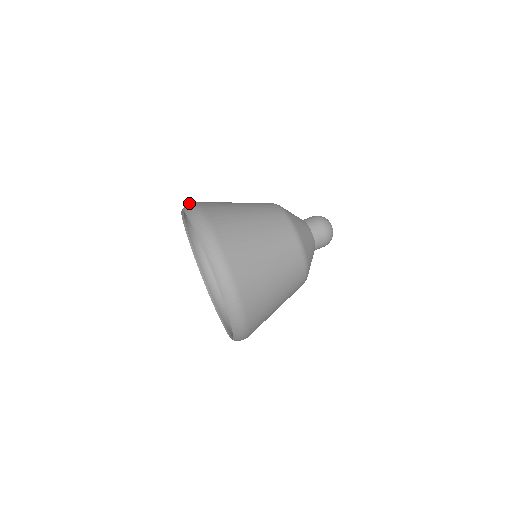
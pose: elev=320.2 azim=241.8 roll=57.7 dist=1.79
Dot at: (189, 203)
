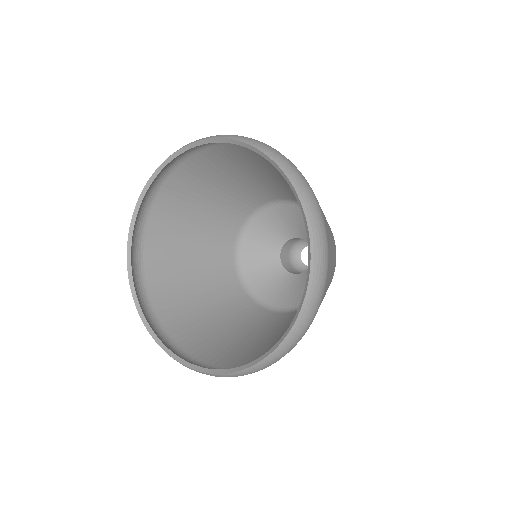
Dot at: (133, 266)
